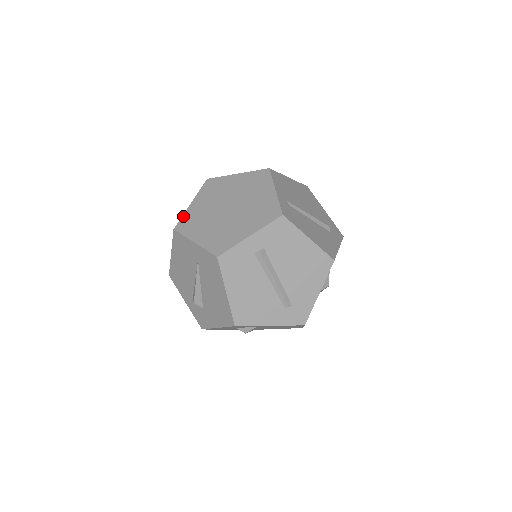
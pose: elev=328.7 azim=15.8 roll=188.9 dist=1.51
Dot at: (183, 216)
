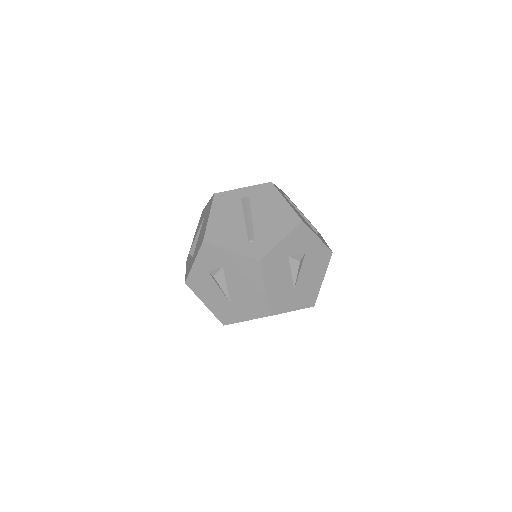
Dot at: occluded
